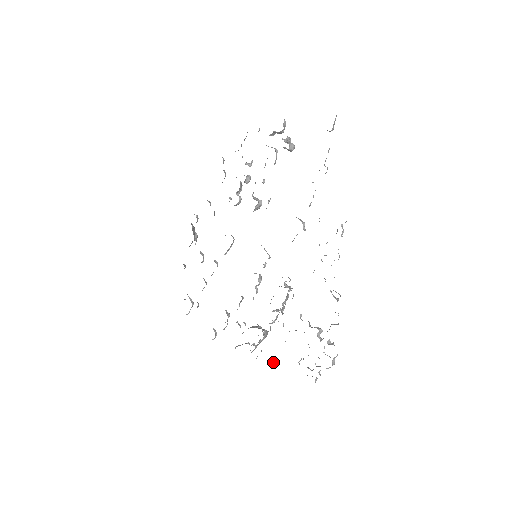
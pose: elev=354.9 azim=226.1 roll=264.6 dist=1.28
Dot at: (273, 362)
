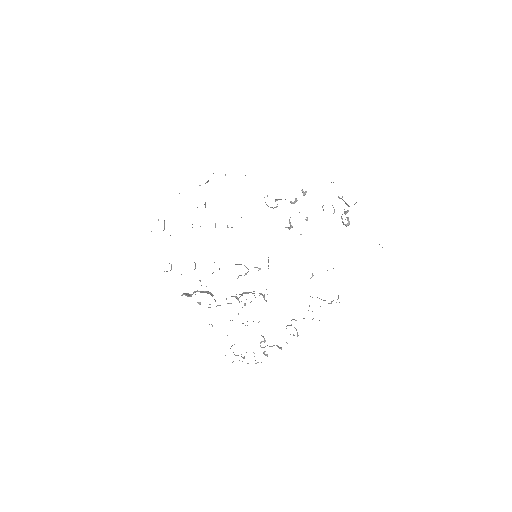
Dot at: occluded
